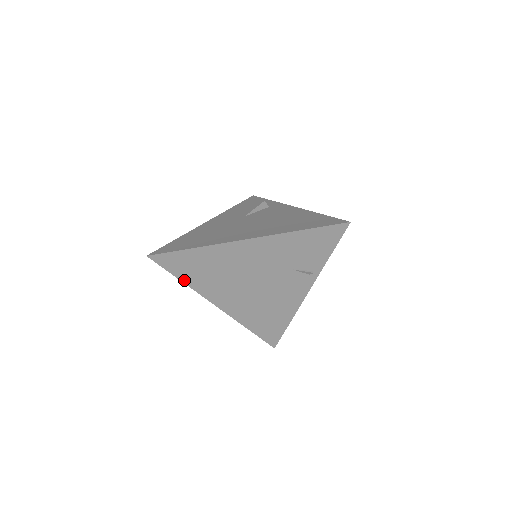
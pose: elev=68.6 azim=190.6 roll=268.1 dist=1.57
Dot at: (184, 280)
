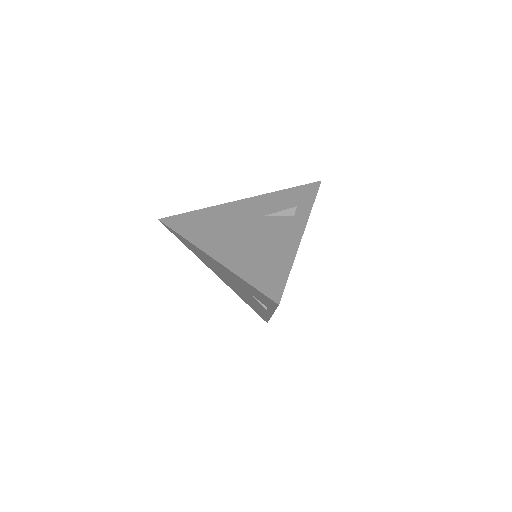
Dot at: (187, 247)
